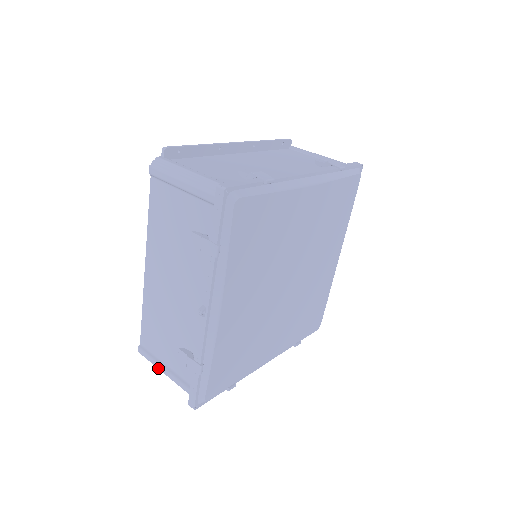
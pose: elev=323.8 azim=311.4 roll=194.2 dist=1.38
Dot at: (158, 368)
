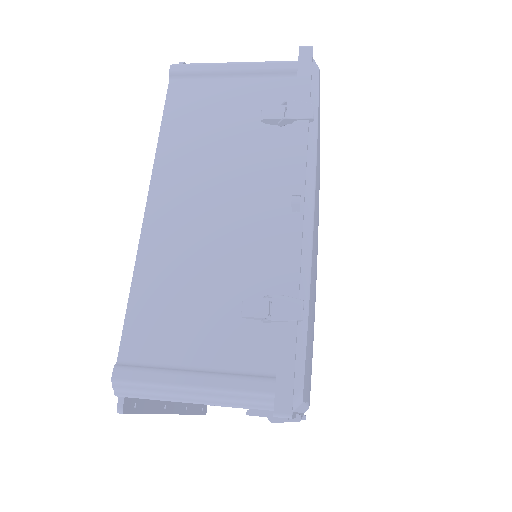
Dot at: (176, 383)
